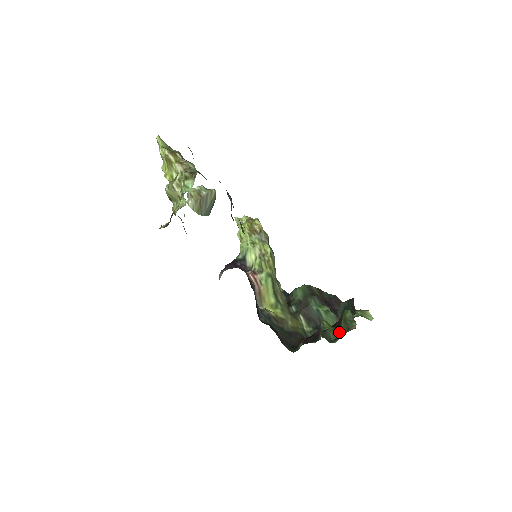
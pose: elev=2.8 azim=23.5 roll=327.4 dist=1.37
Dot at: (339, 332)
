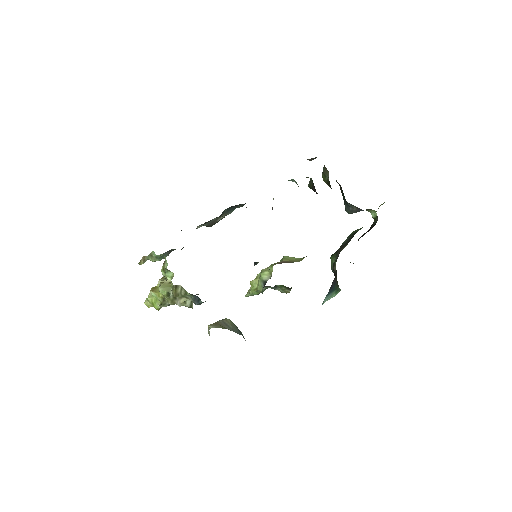
Dot at: (328, 177)
